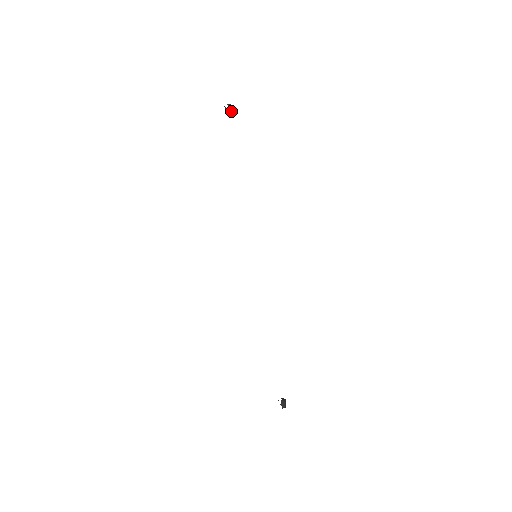
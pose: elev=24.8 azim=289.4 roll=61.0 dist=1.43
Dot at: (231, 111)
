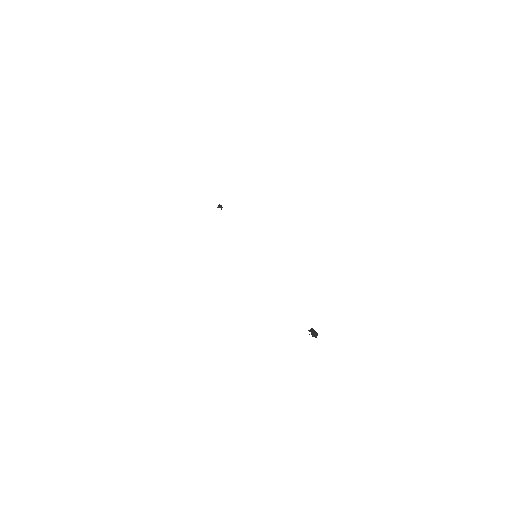
Dot at: (221, 206)
